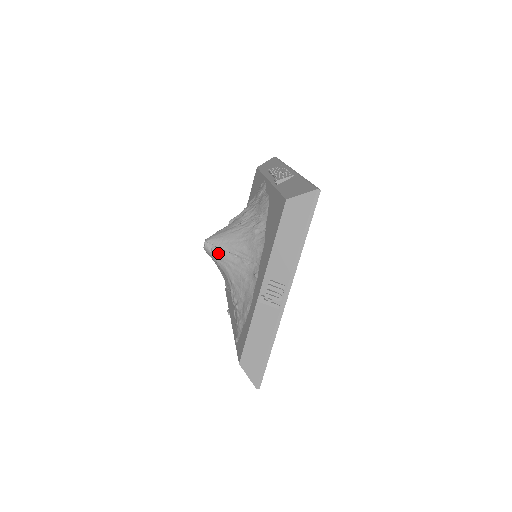
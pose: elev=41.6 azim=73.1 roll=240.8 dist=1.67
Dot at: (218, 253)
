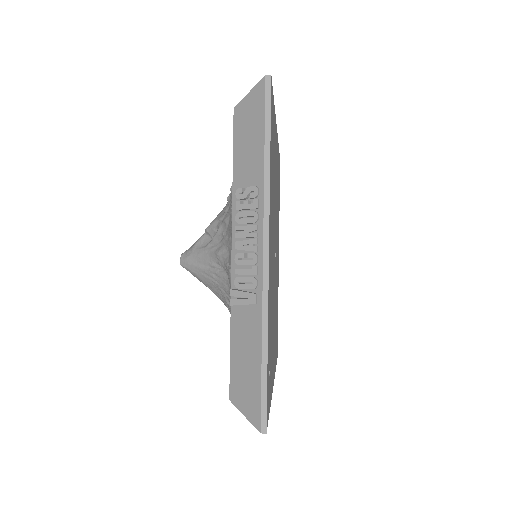
Dot at: occluded
